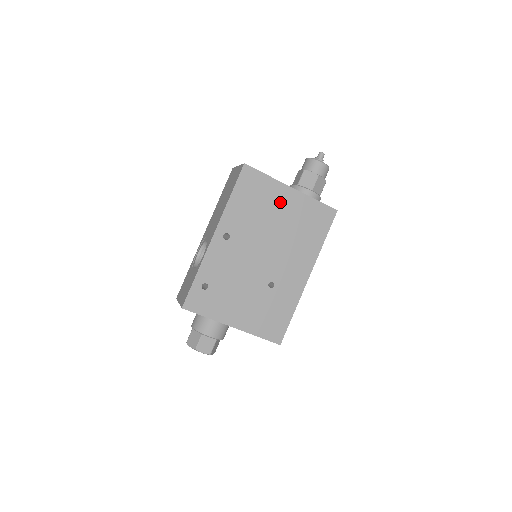
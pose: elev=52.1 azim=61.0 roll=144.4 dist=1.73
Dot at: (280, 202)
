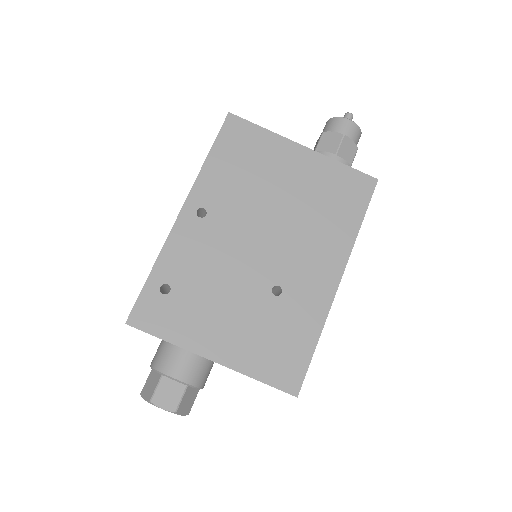
Dot at: (285, 165)
